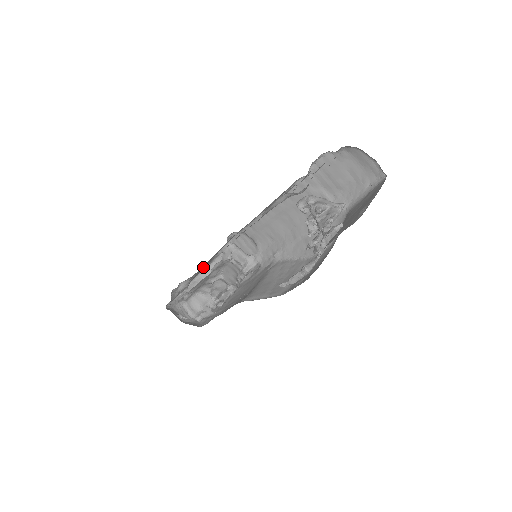
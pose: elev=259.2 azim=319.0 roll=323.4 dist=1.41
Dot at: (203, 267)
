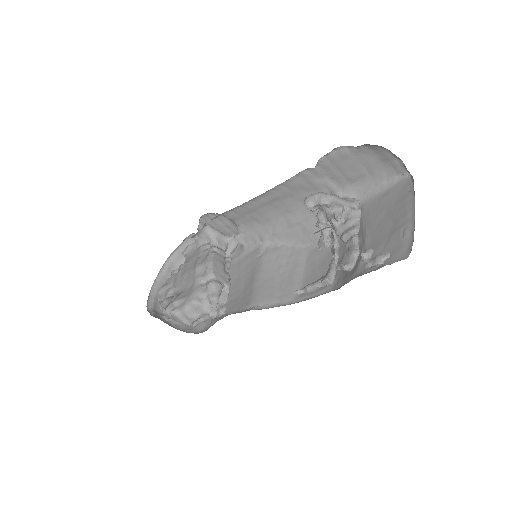
Dot at: occluded
